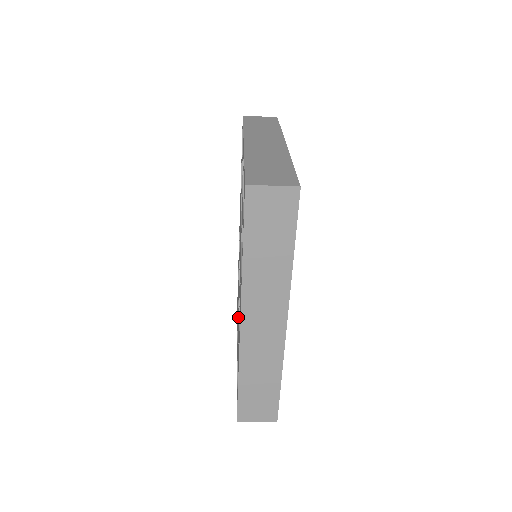
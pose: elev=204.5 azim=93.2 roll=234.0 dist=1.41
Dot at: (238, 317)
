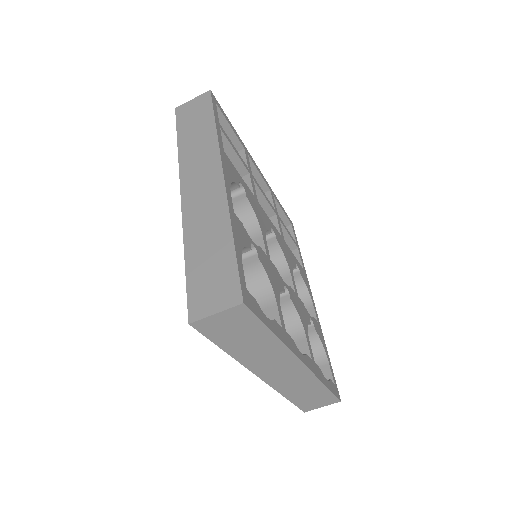
Dot at: occluded
